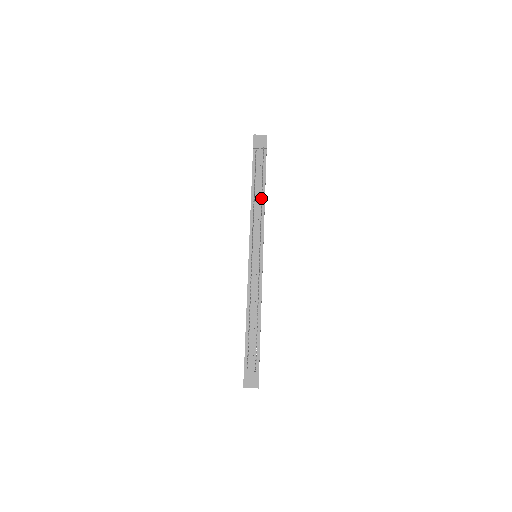
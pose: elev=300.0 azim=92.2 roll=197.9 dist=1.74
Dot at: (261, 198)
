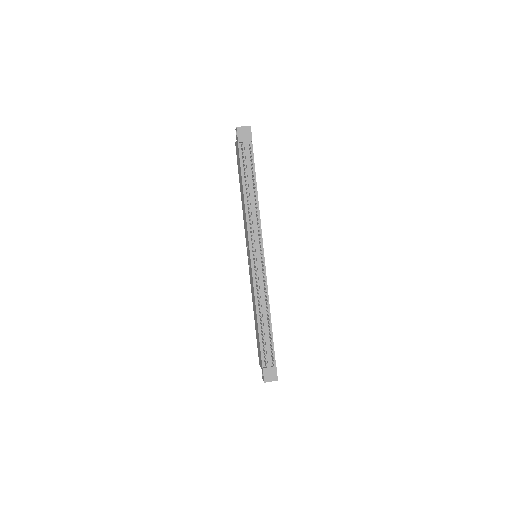
Dot at: occluded
